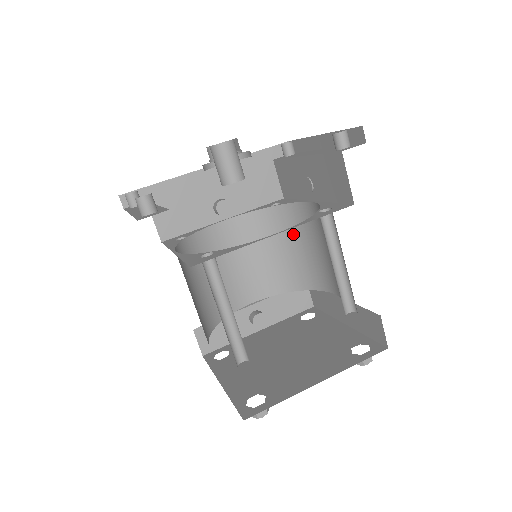
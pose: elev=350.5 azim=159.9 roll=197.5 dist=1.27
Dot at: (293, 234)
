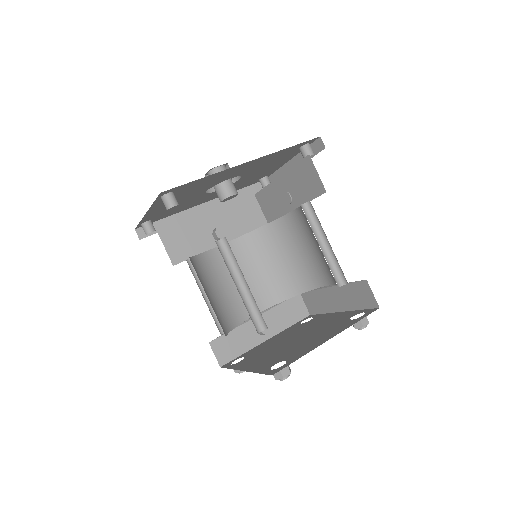
Dot at: (282, 246)
